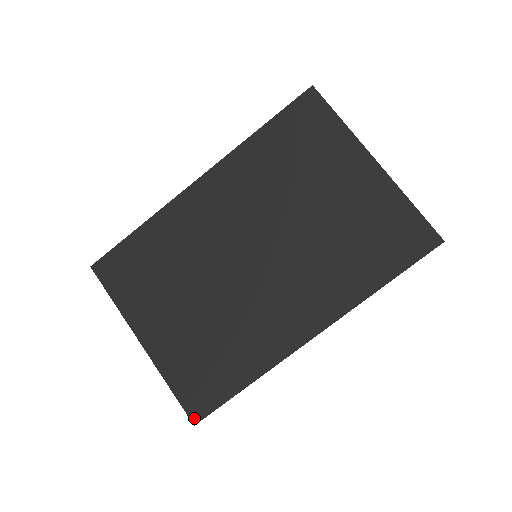
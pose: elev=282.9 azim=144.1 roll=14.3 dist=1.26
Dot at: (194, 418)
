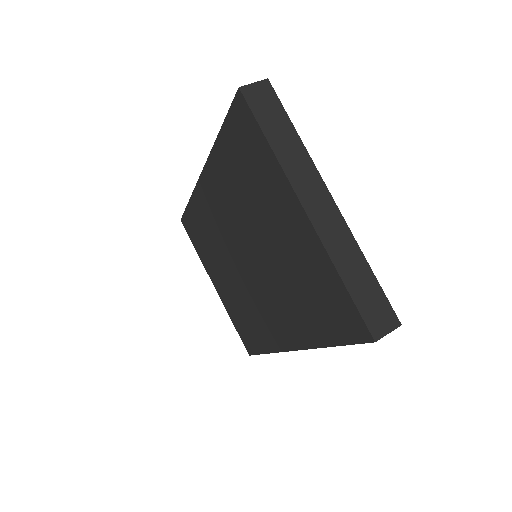
Dot at: (248, 351)
